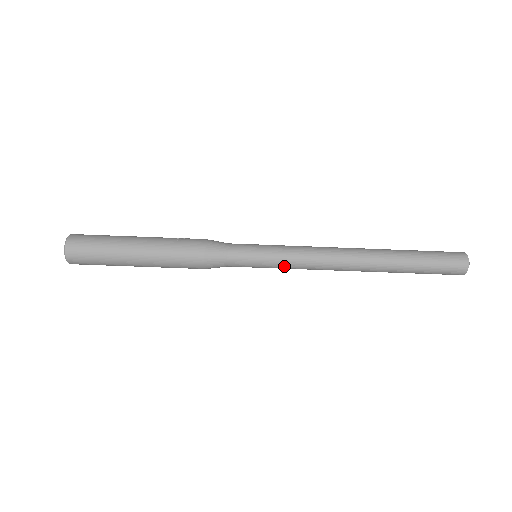
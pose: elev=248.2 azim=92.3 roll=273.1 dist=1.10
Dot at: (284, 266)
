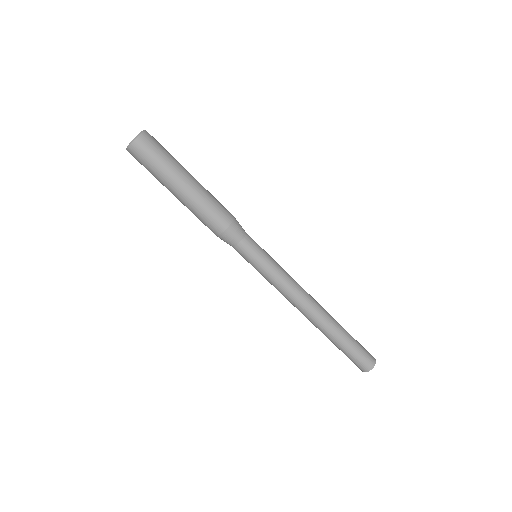
Dot at: (273, 275)
